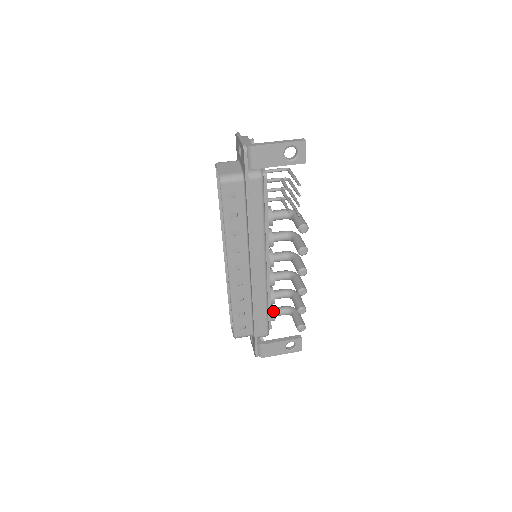
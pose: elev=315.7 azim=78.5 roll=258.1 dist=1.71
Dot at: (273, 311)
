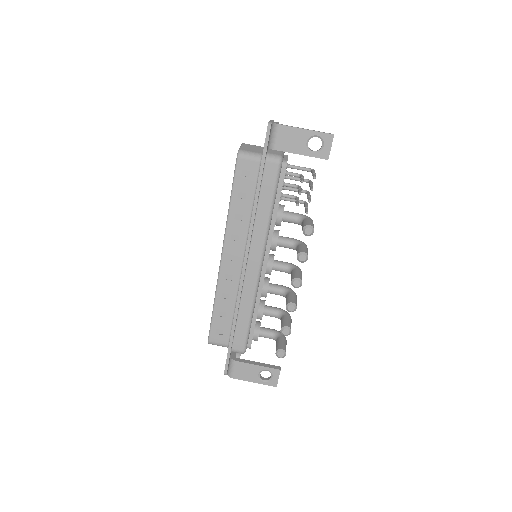
Dot at: (258, 328)
